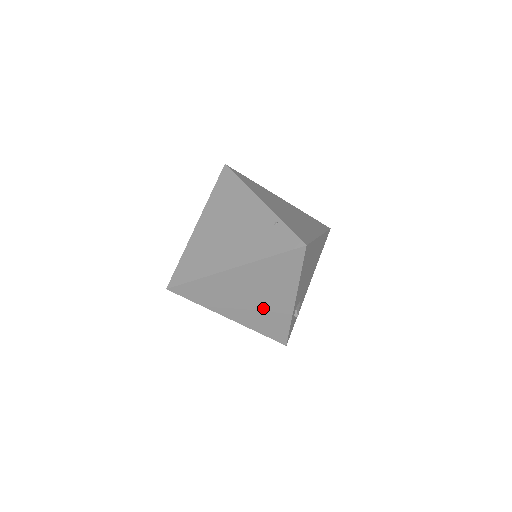
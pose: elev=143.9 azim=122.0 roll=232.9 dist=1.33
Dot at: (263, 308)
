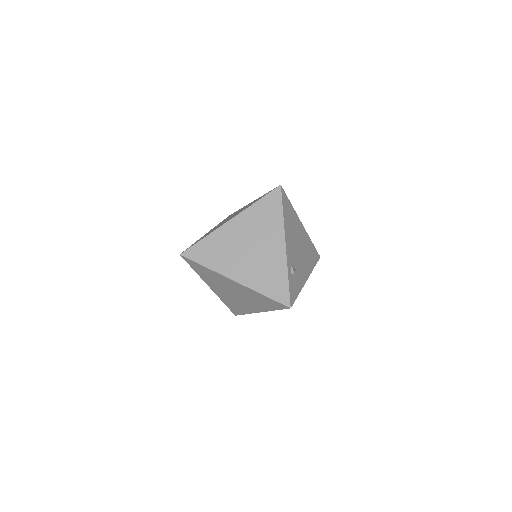
Dot at: (261, 260)
